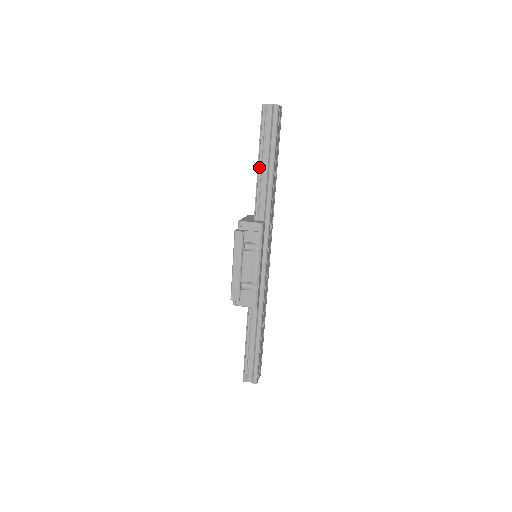
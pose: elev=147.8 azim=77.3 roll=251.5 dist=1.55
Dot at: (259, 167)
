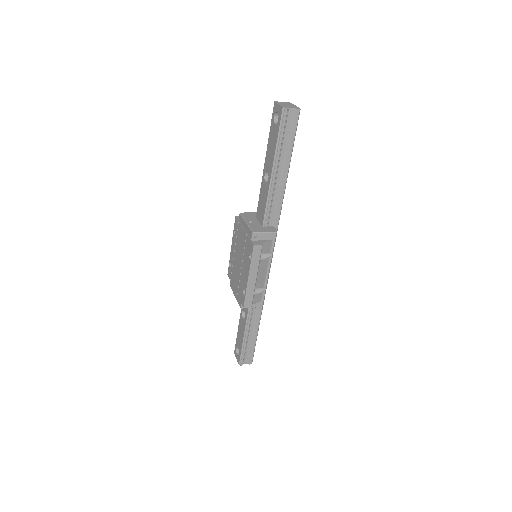
Dot at: (274, 175)
